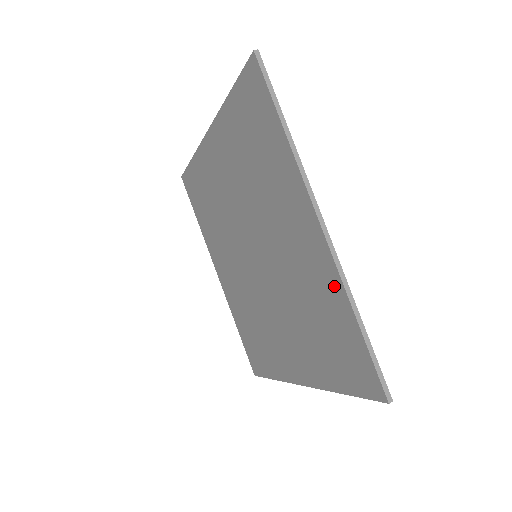
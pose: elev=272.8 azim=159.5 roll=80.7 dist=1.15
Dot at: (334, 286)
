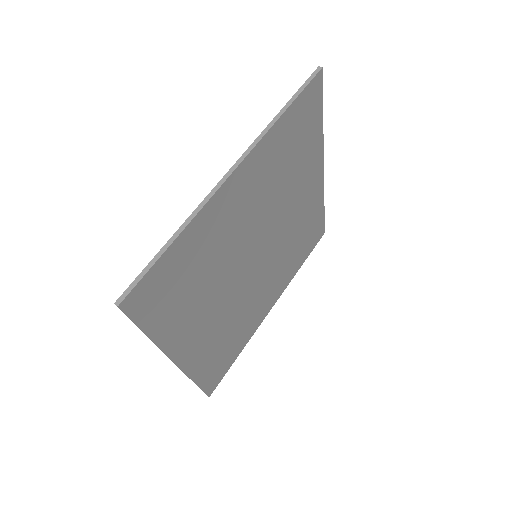
Dot at: (198, 220)
